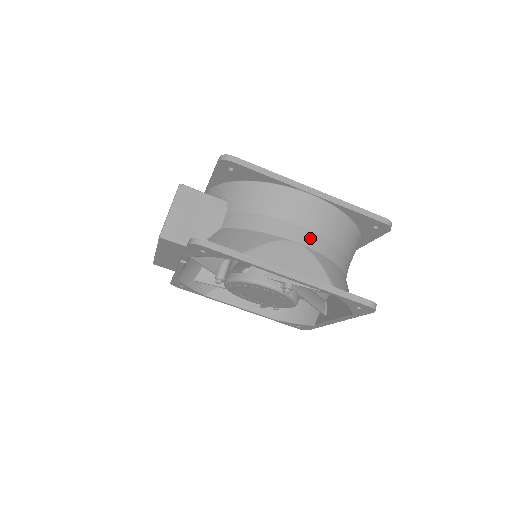
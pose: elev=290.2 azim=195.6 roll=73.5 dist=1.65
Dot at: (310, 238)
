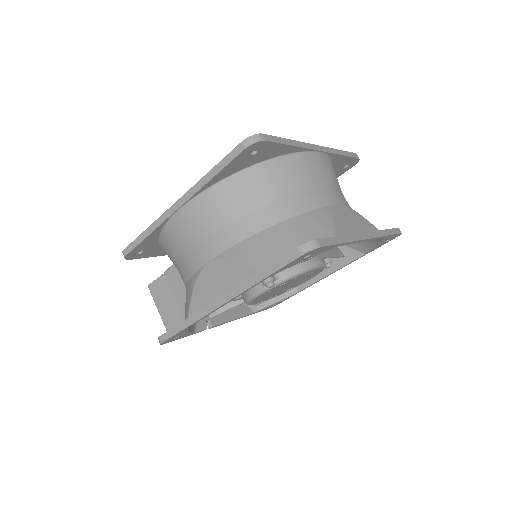
Dot at: (214, 244)
